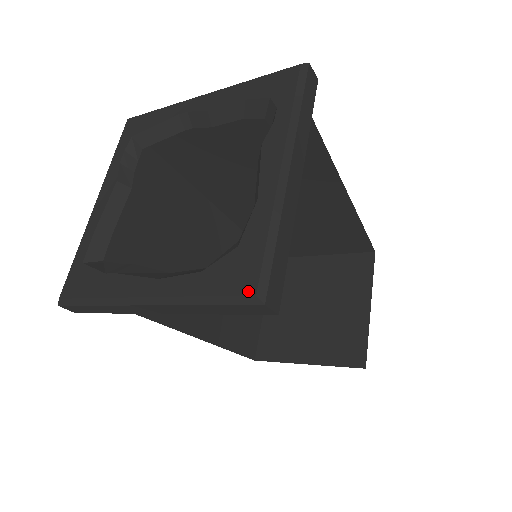
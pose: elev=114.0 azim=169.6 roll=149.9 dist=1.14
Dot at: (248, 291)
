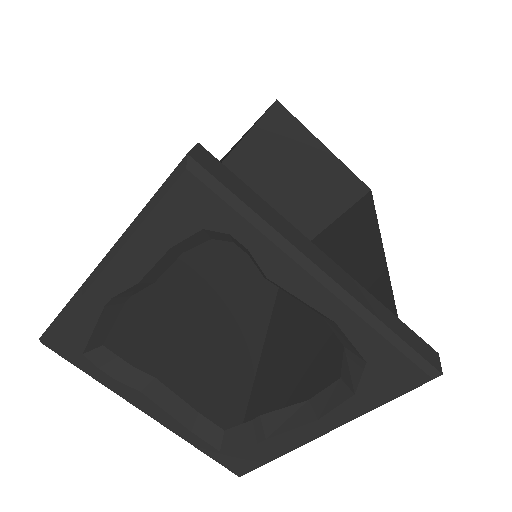
Dot at: (421, 381)
